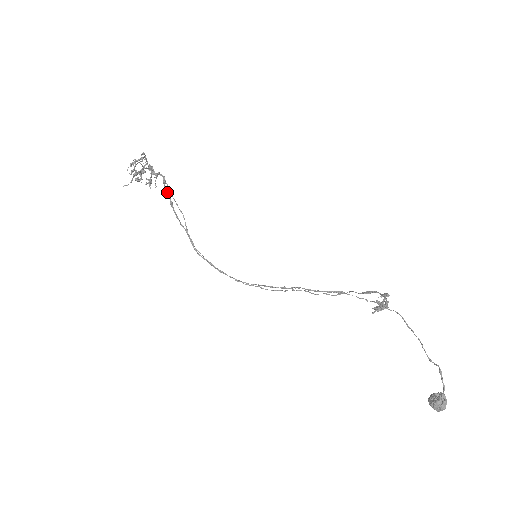
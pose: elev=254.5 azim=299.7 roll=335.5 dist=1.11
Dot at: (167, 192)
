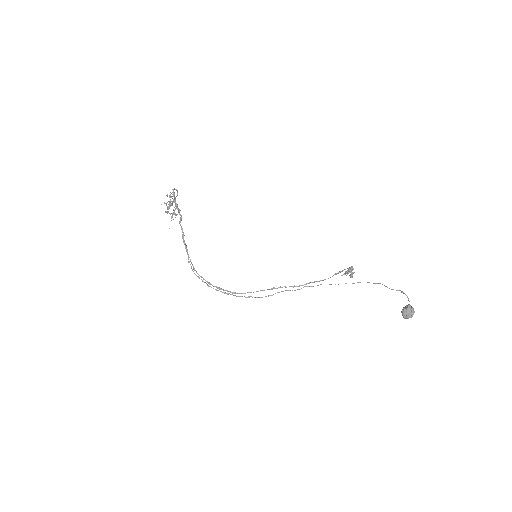
Dot at: (181, 227)
